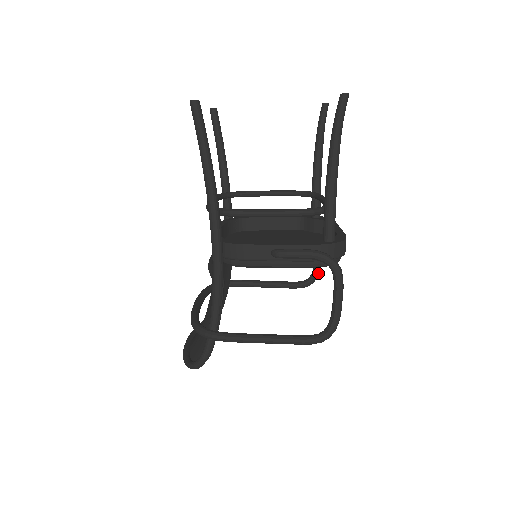
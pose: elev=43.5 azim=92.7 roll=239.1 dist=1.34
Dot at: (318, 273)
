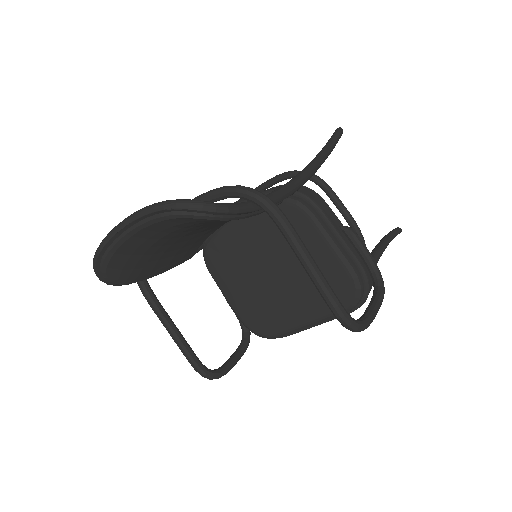
Dot at: (224, 374)
